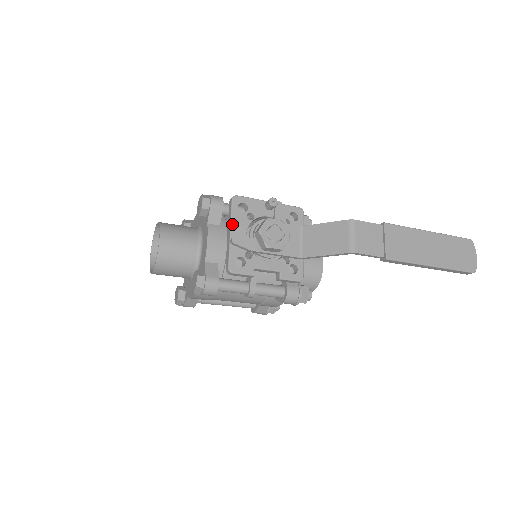
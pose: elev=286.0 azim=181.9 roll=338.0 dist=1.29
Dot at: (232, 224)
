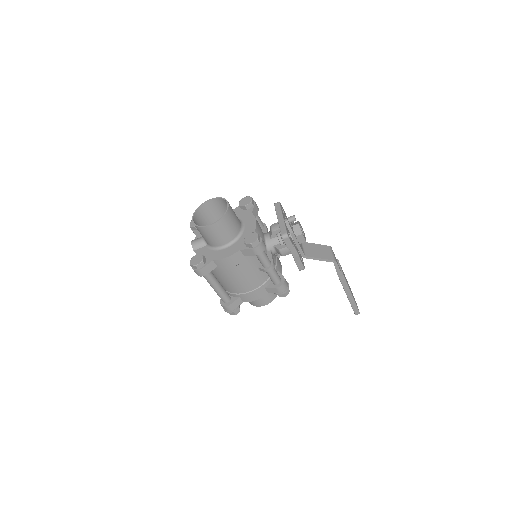
Dot at: (282, 214)
